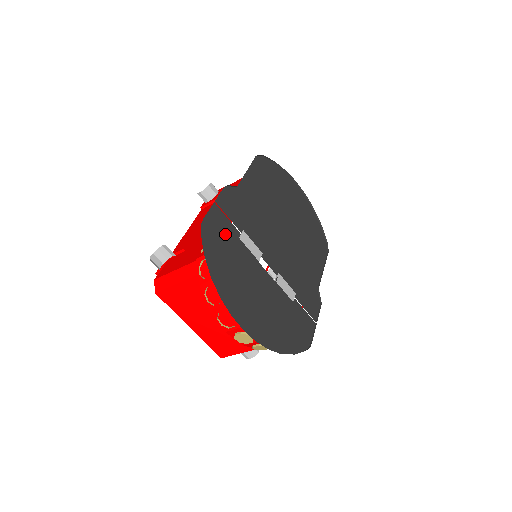
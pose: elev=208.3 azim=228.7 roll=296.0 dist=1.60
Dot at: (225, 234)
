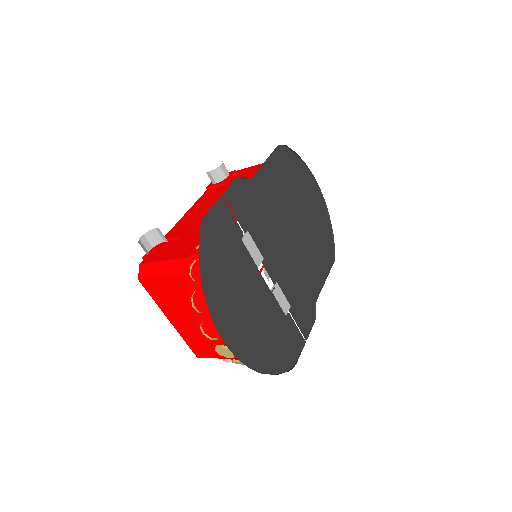
Dot at: (227, 234)
